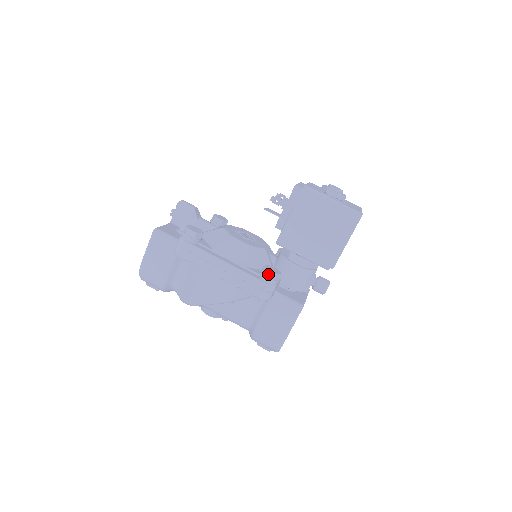
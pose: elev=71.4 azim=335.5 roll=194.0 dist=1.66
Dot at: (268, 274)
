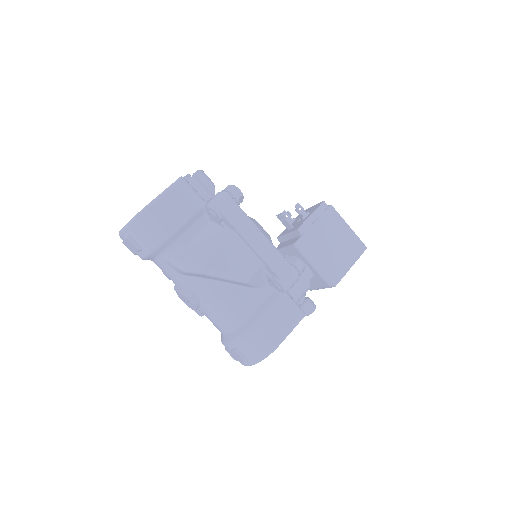
Dot at: (299, 262)
